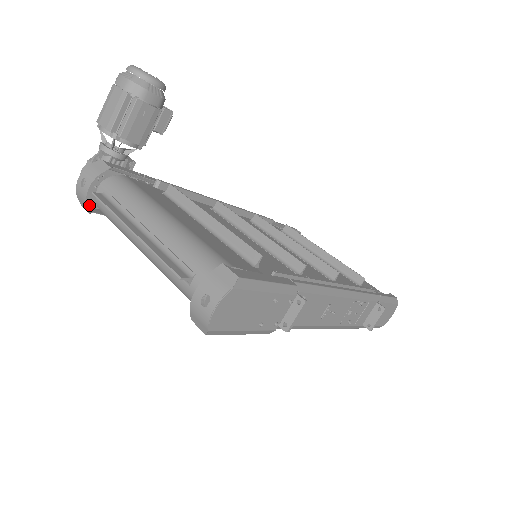
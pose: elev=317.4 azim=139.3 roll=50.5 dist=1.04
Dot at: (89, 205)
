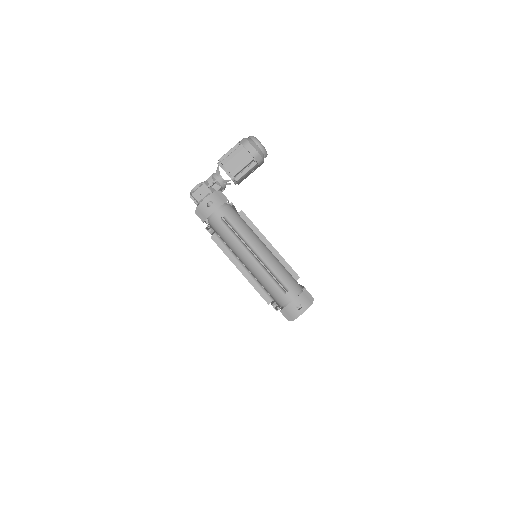
Dot at: occluded
